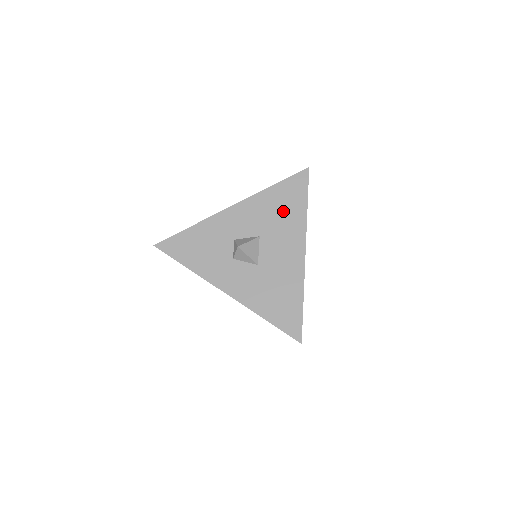
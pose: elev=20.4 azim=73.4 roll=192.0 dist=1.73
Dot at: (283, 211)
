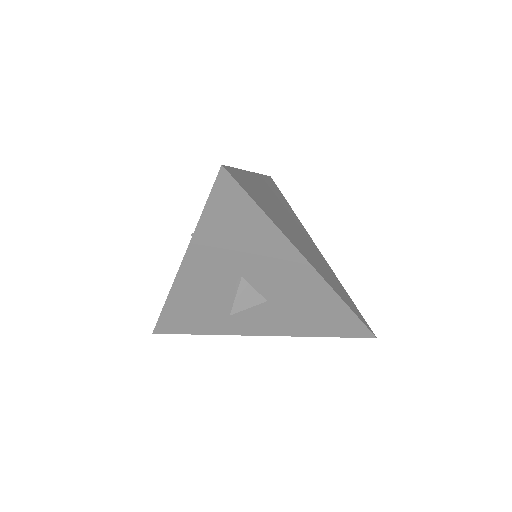
Dot at: occluded
